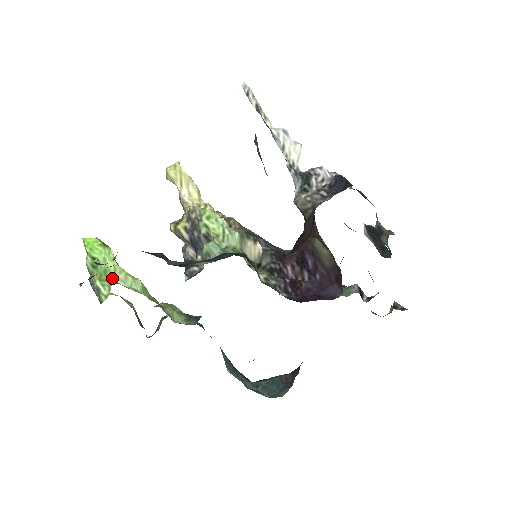
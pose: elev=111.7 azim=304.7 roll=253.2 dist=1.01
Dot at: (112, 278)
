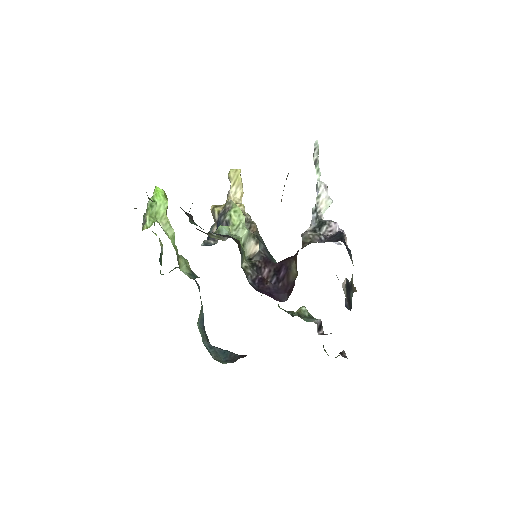
Dot at: (158, 219)
